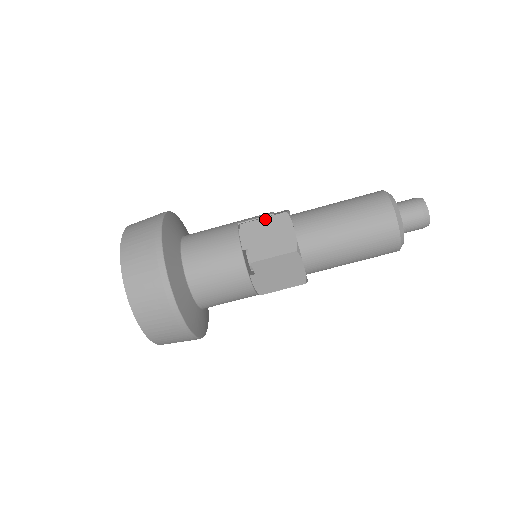
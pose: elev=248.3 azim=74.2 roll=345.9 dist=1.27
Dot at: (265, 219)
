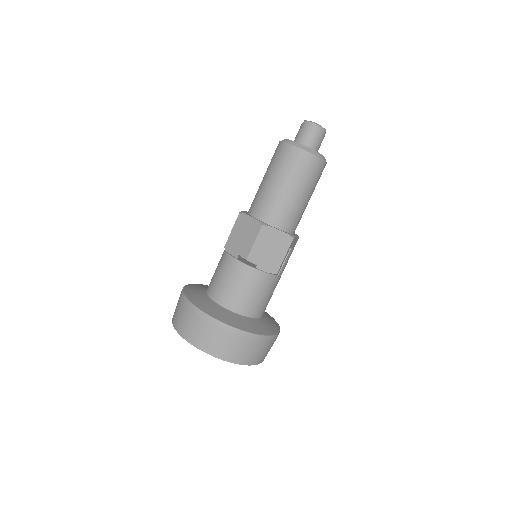
Dot at: (233, 230)
